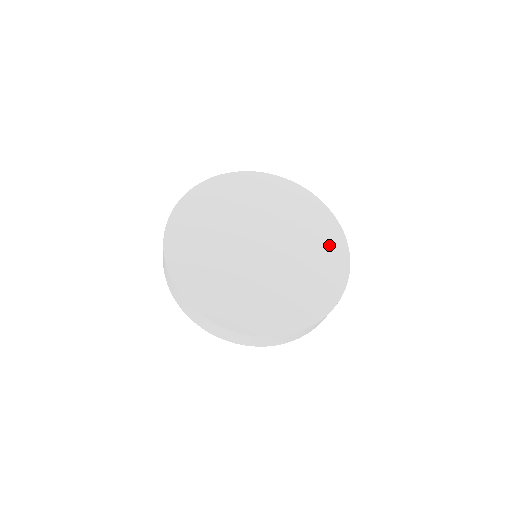
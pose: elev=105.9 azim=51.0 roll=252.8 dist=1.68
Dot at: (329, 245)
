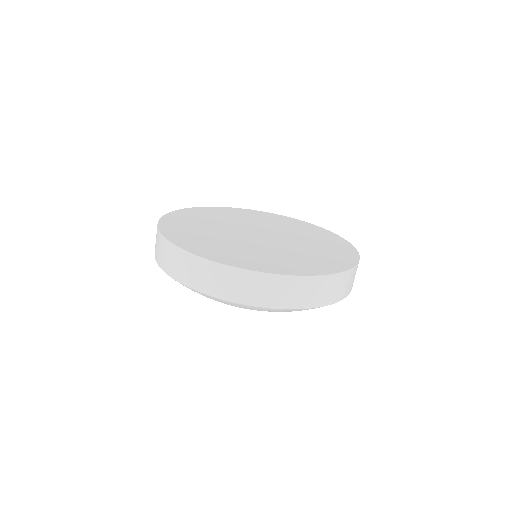
Dot at: (321, 234)
